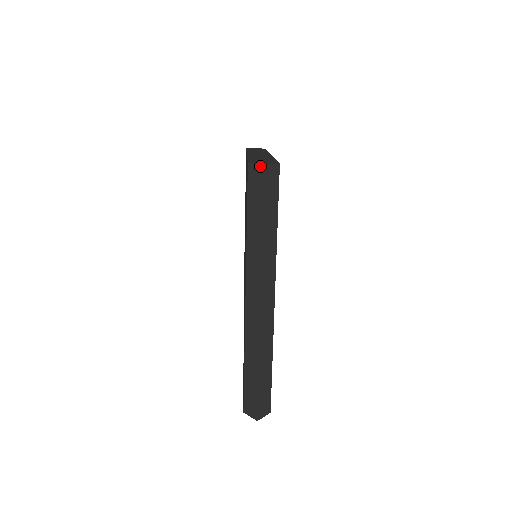
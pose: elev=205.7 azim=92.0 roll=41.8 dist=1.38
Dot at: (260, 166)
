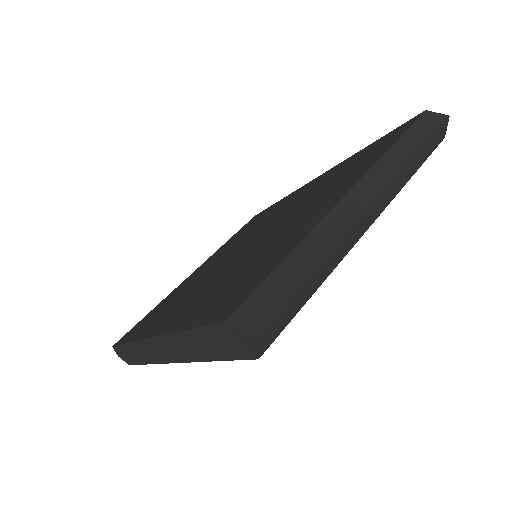
Dot at: (443, 115)
